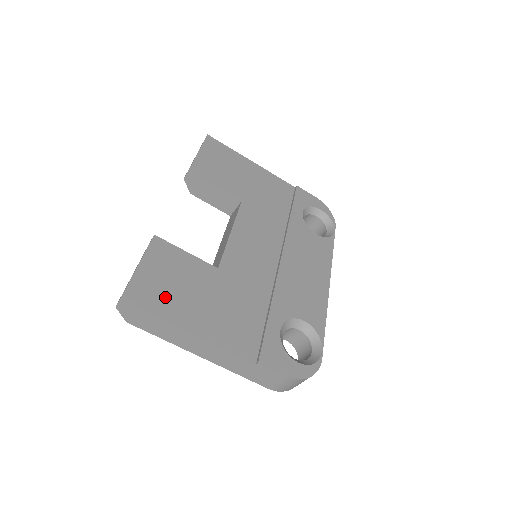
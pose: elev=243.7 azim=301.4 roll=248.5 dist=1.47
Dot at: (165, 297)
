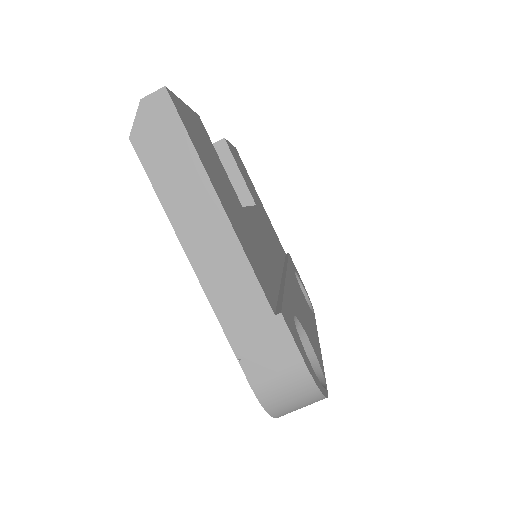
Dot at: (202, 150)
